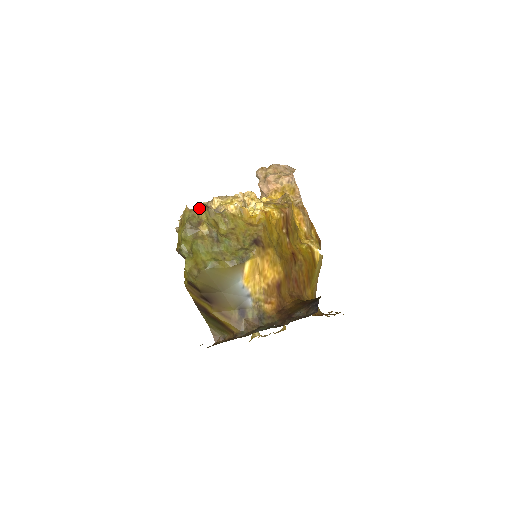
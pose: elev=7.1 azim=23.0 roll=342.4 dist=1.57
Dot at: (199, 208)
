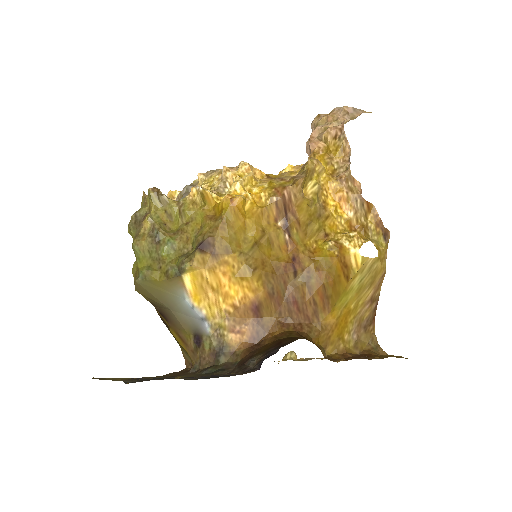
Dot at: (148, 195)
